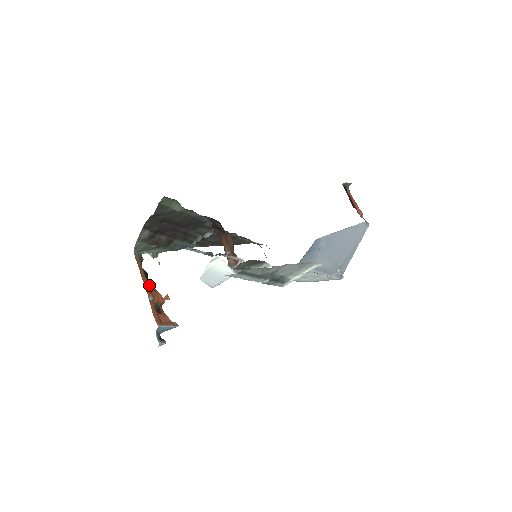
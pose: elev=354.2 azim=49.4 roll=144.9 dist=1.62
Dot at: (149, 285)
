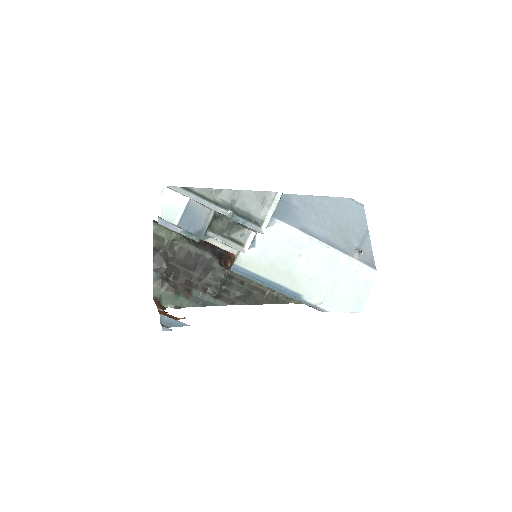
Dot at: occluded
